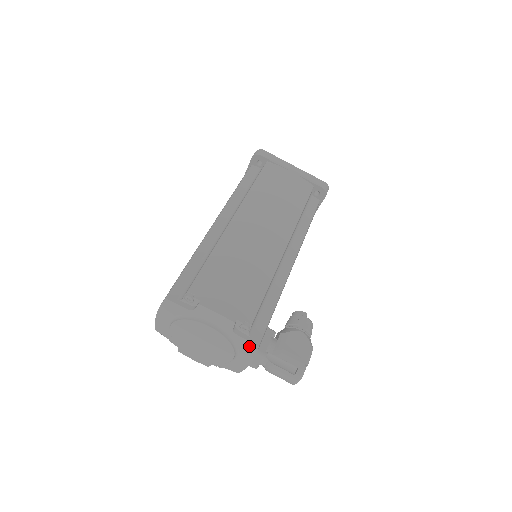
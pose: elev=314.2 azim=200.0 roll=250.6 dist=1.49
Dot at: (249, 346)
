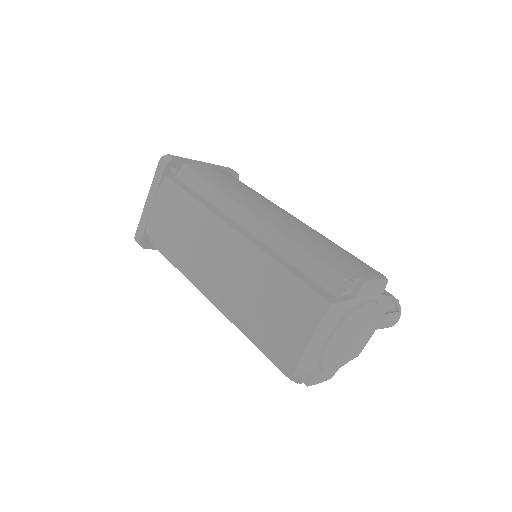
Dot at: (386, 303)
